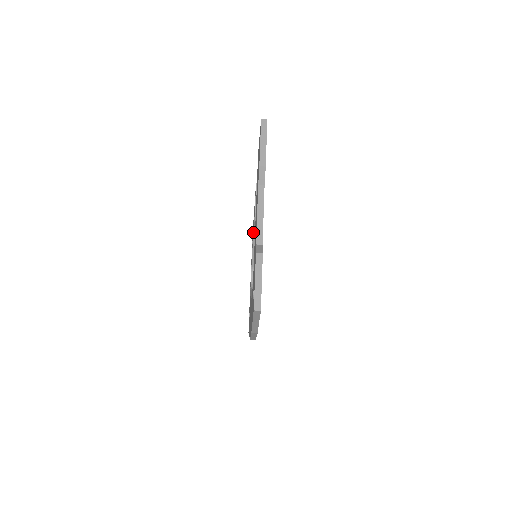
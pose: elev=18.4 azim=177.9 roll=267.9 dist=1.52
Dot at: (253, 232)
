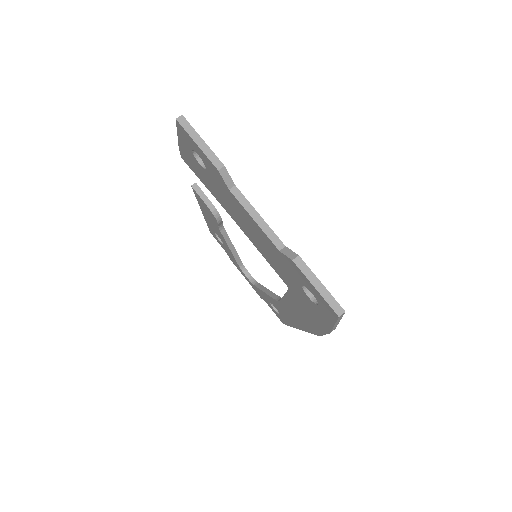
Dot at: (221, 234)
